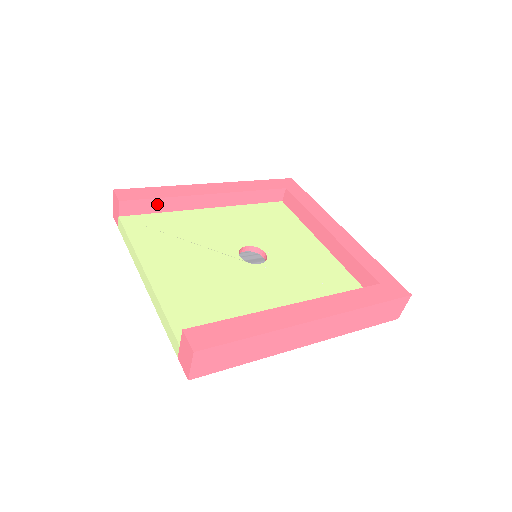
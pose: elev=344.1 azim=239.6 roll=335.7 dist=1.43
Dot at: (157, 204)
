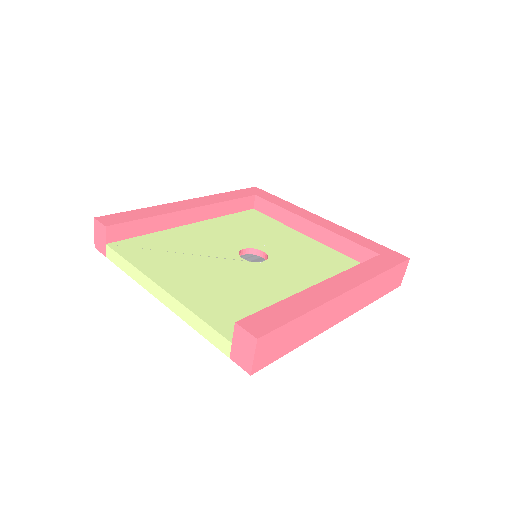
Dot at: (142, 225)
